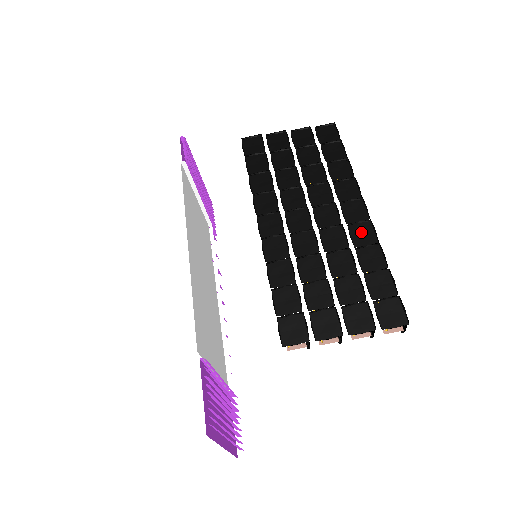
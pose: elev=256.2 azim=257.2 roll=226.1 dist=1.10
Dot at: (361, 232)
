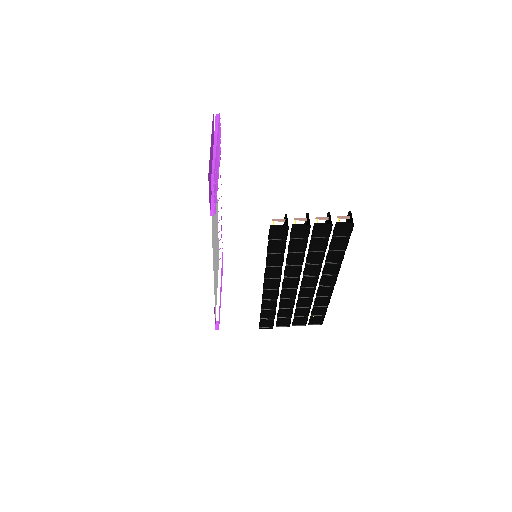
Dot at: (324, 293)
